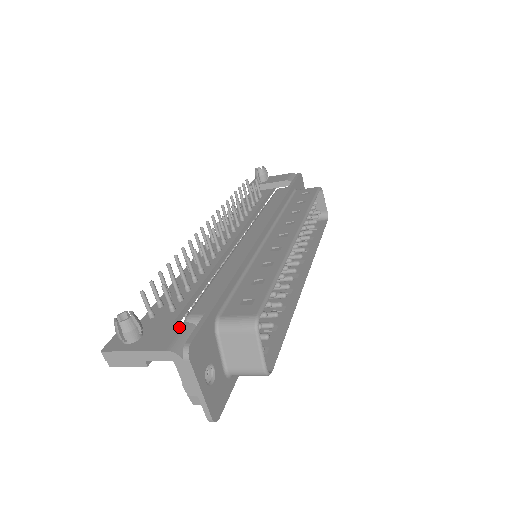
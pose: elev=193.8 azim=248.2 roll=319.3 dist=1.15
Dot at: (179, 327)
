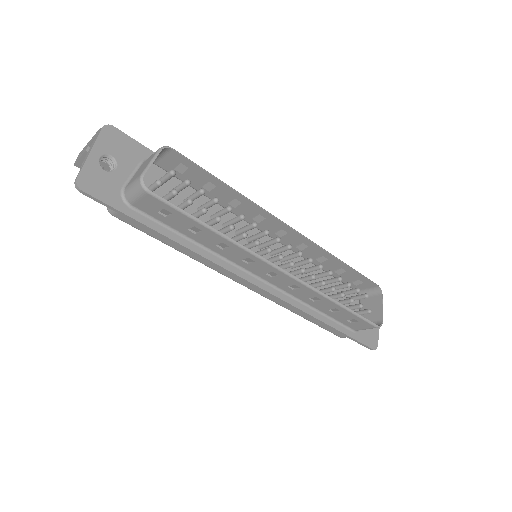
Dot at: occluded
